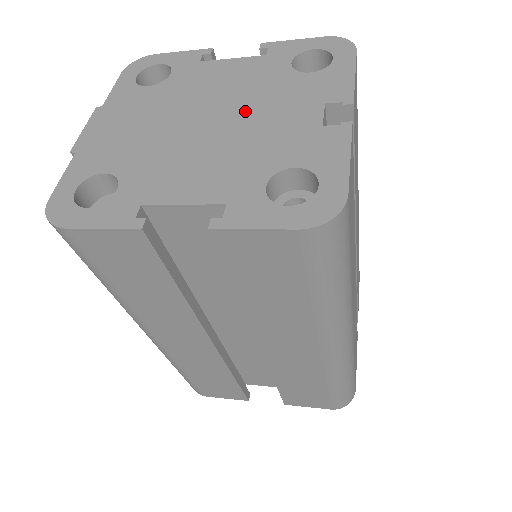
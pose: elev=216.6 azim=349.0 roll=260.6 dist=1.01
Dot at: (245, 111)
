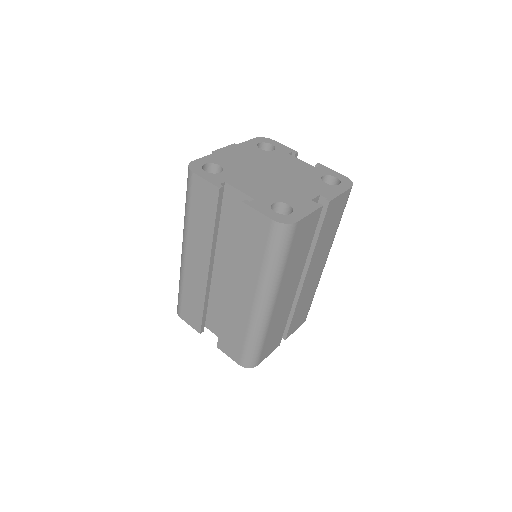
Dot at: (289, 179)
